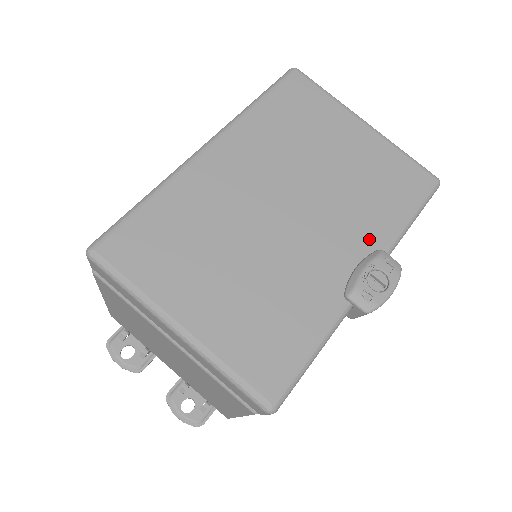
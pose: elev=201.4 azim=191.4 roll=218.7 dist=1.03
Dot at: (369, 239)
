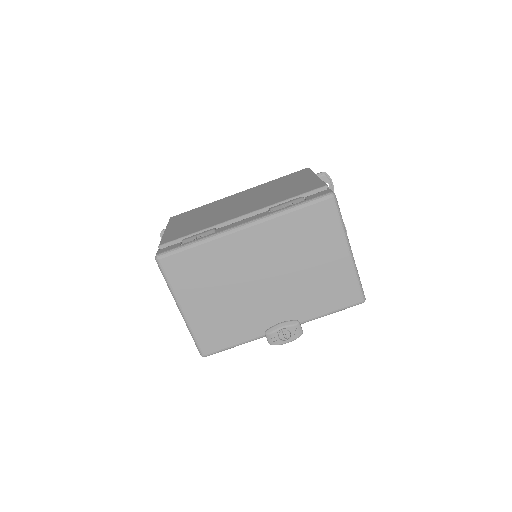
Dot at: (298, 313)
